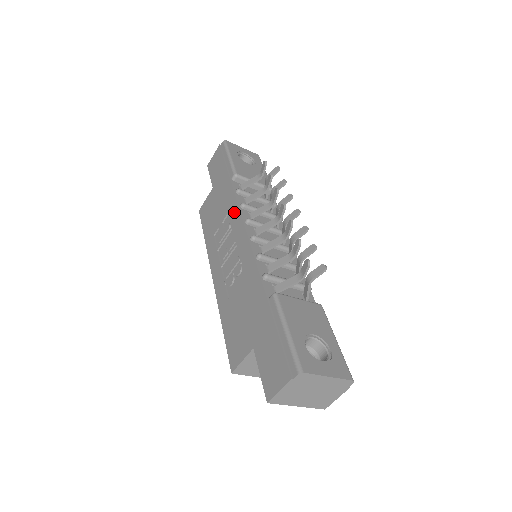
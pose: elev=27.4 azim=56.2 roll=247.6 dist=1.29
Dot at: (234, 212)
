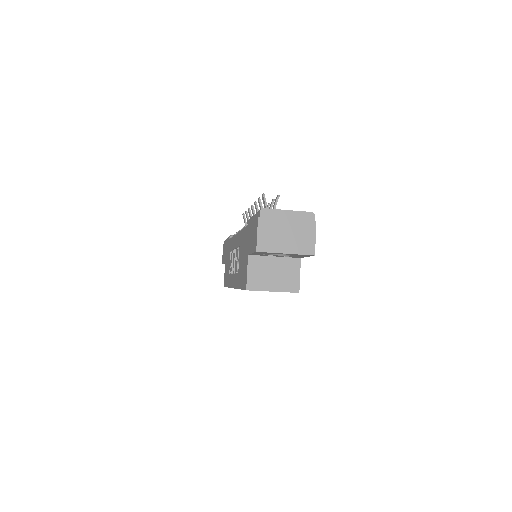
Dot at: (231, 243)
